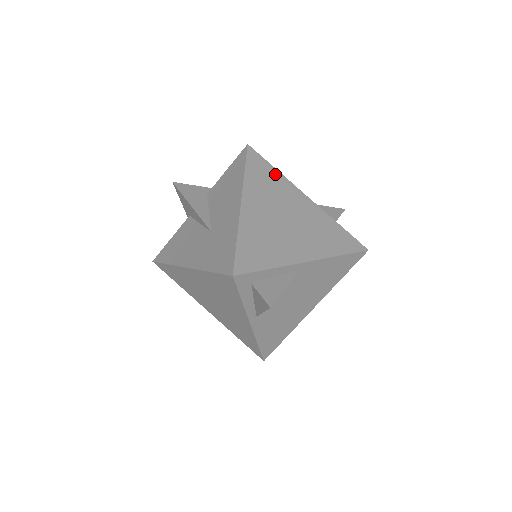
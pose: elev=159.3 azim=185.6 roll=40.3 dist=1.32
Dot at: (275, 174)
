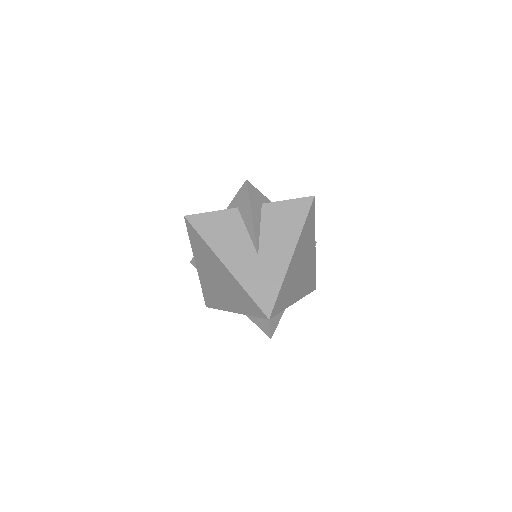
Dot at: (313, 226)
